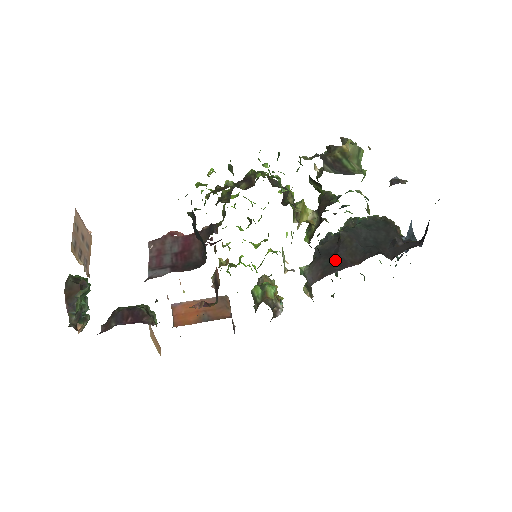
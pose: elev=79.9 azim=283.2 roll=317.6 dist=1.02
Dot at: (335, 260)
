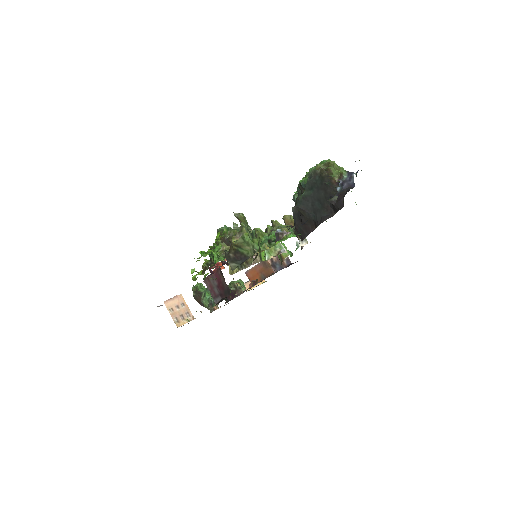
Dot at: (303, 226)
